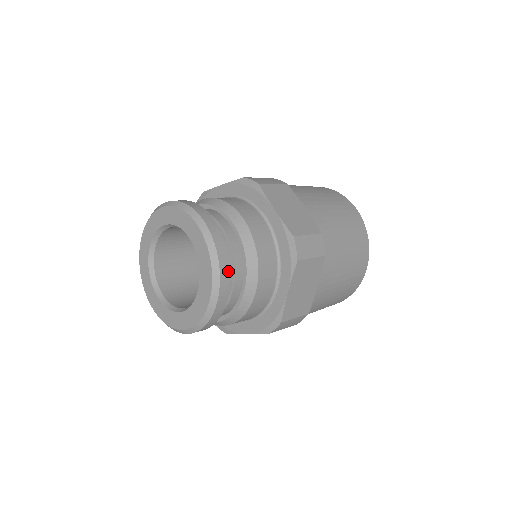
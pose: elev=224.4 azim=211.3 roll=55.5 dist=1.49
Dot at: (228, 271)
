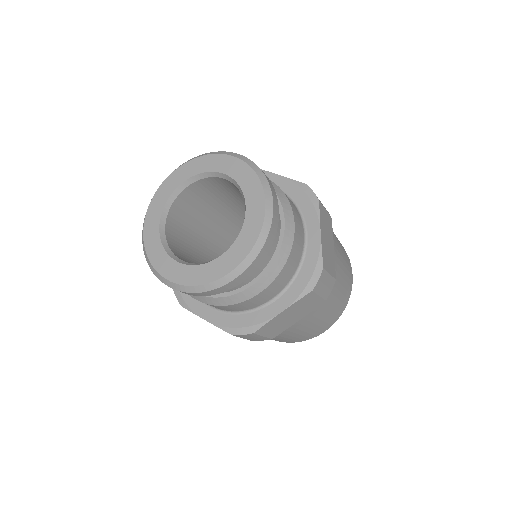
Dot at: (262, 260)
